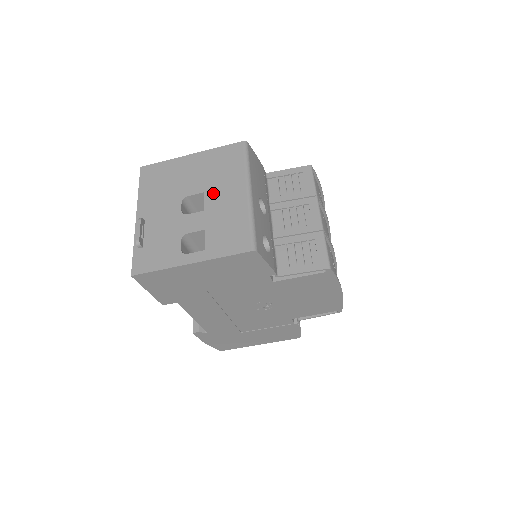
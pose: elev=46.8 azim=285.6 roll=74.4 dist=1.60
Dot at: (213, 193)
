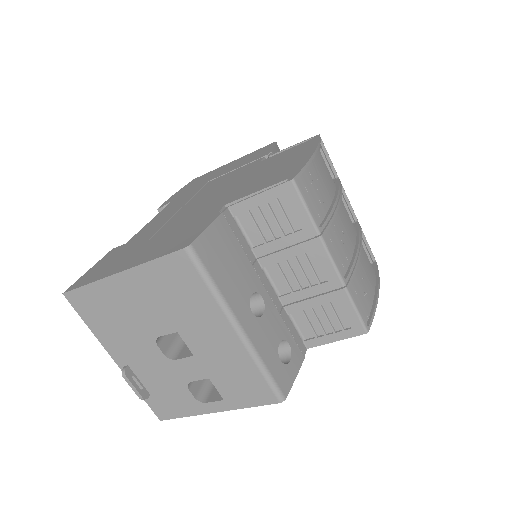
Dot at: (190, 334)
